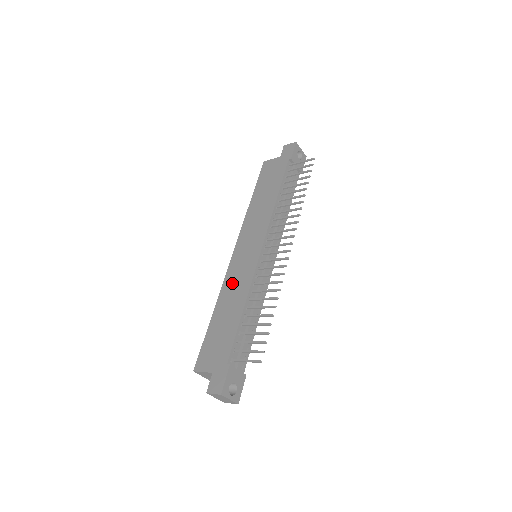
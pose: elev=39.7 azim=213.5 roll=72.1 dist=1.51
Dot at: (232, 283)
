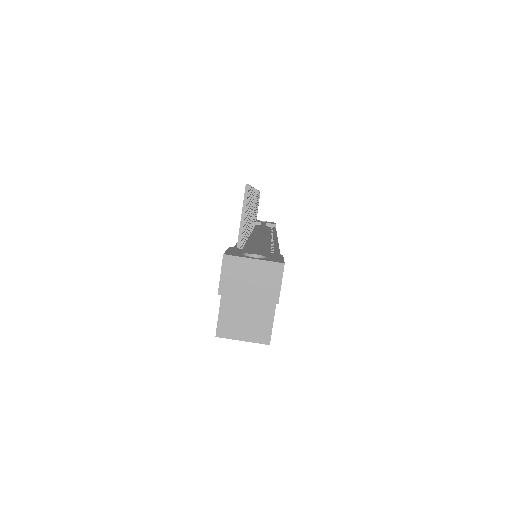
Dot at: occluded
